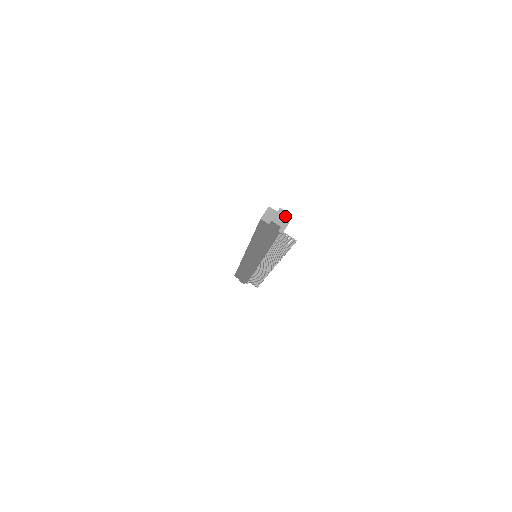
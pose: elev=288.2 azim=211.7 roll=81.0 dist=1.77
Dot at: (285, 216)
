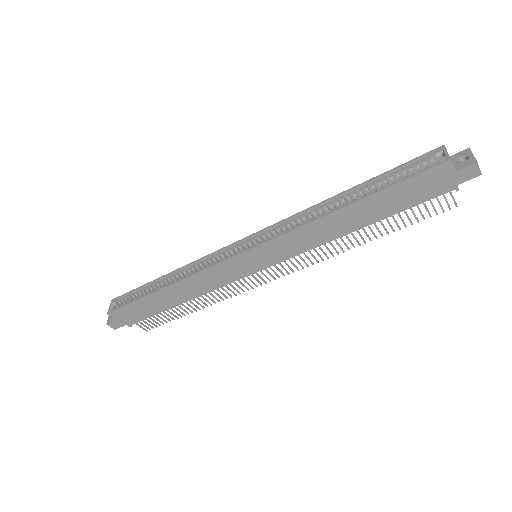
Dot at: occluded
